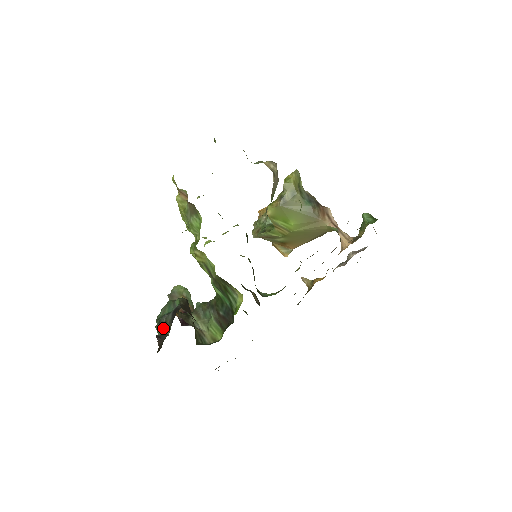
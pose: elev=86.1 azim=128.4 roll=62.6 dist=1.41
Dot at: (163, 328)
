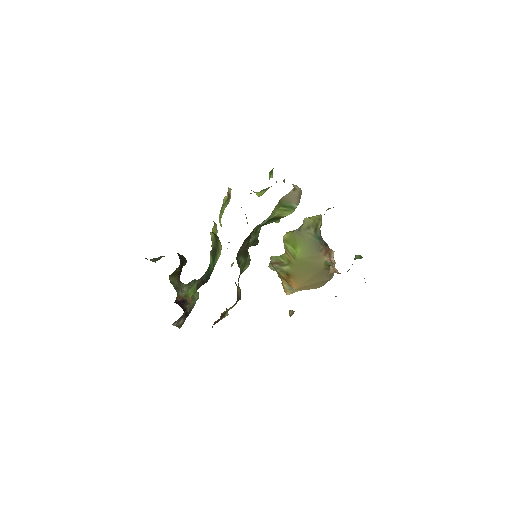
Dot at: (155, 260)
